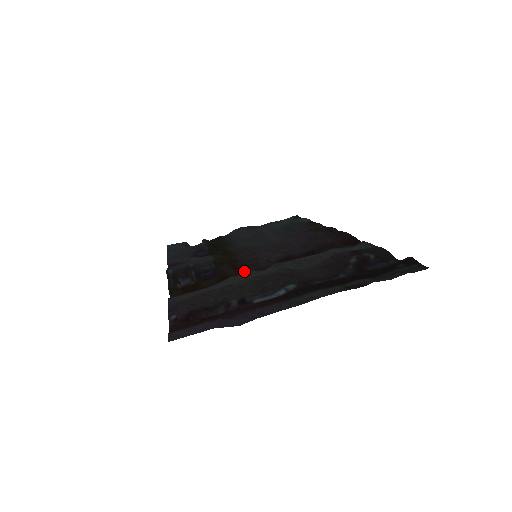
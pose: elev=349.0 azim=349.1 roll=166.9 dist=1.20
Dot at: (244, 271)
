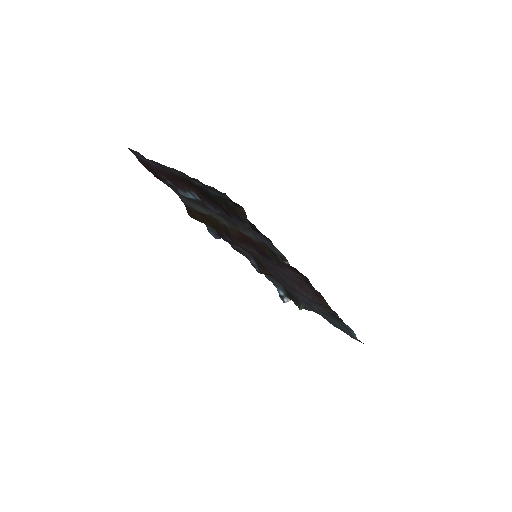
Dot at: occluded
